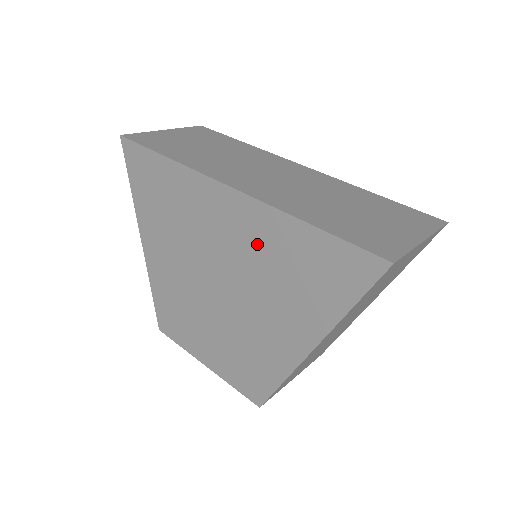
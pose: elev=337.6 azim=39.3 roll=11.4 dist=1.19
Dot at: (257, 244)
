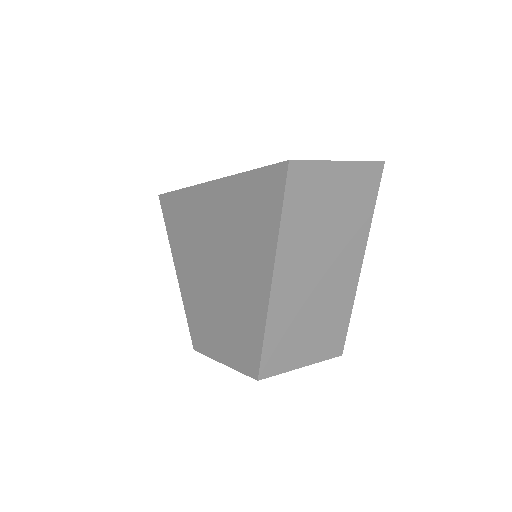
Dot at: (226, 214)
